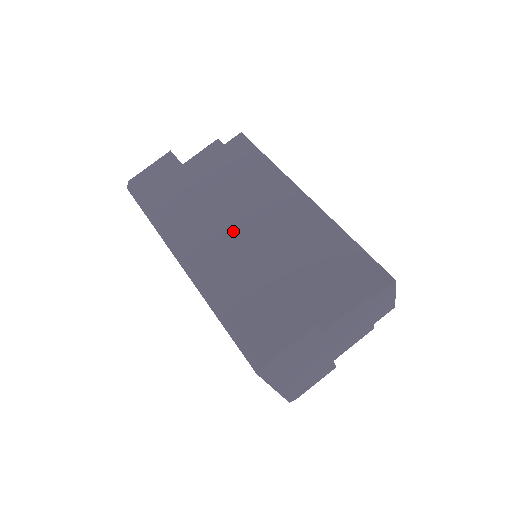
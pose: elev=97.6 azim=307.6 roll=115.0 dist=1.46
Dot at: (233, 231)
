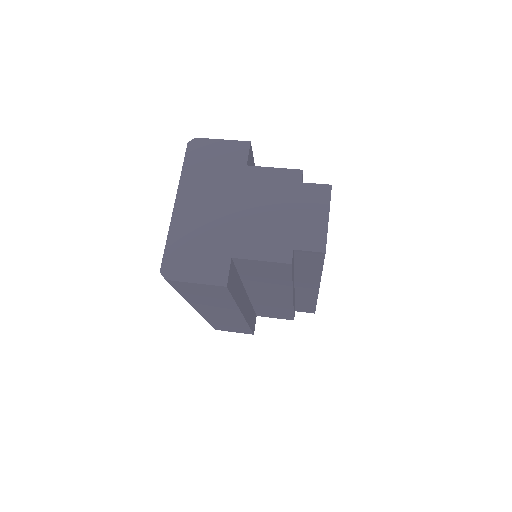
Dot at: occluded
